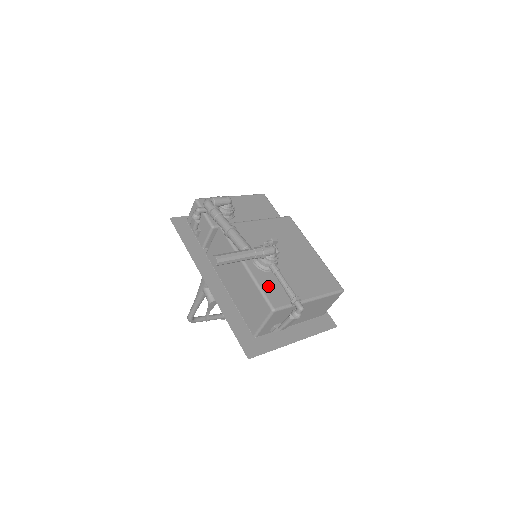
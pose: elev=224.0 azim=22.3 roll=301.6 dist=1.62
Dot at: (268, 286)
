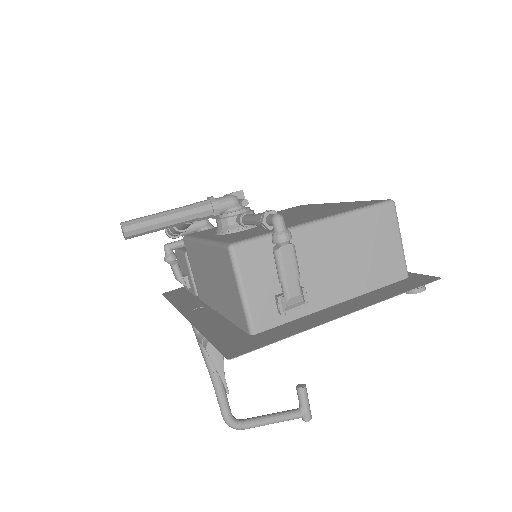
Dot at: (231, 237)
